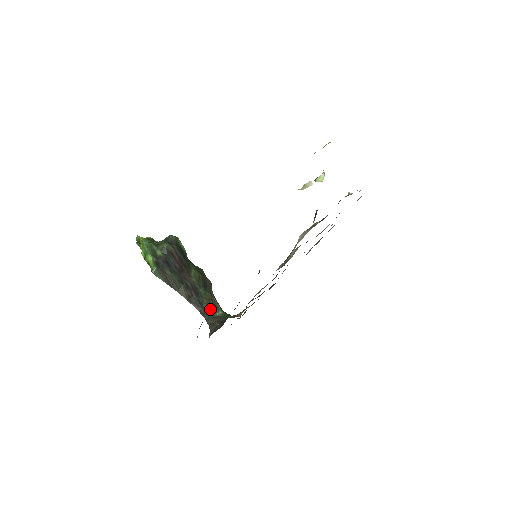
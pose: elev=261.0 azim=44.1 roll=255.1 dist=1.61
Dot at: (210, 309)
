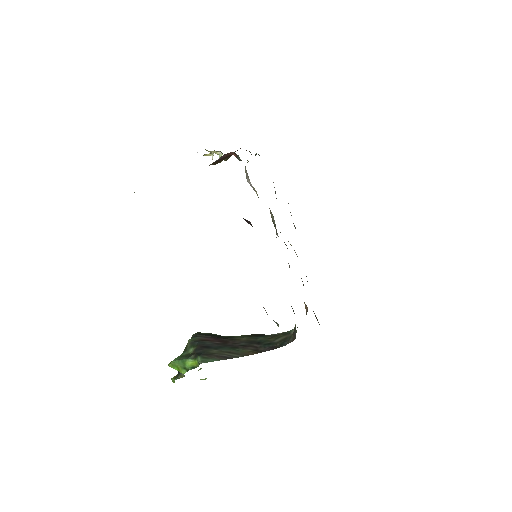
Dot at: (282, 338)
